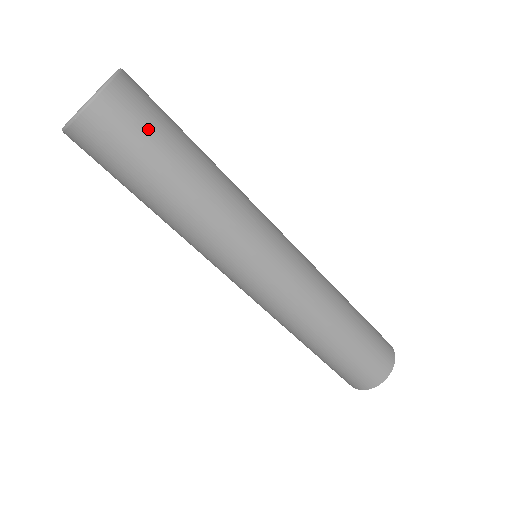
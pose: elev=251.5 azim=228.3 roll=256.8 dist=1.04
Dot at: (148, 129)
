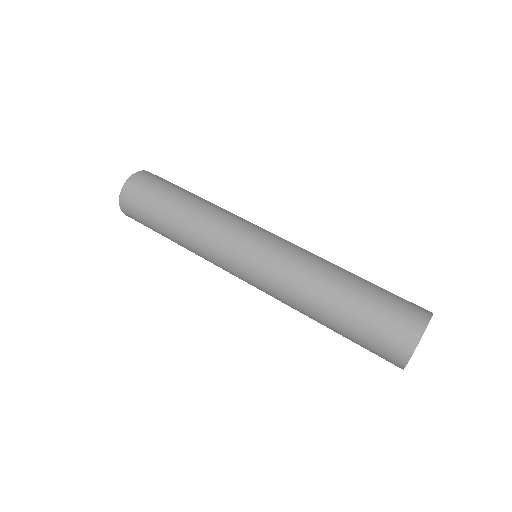
Dot at: (162, 183)
